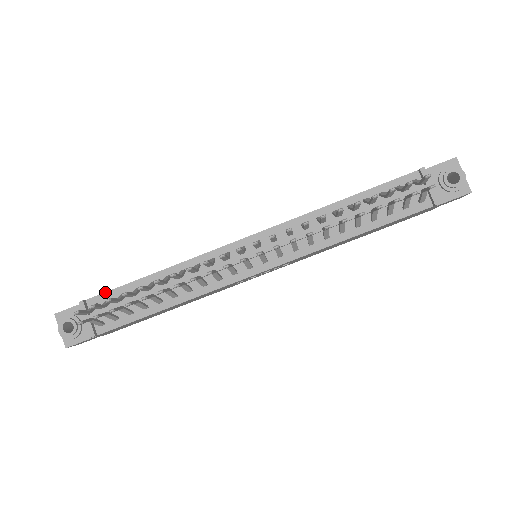
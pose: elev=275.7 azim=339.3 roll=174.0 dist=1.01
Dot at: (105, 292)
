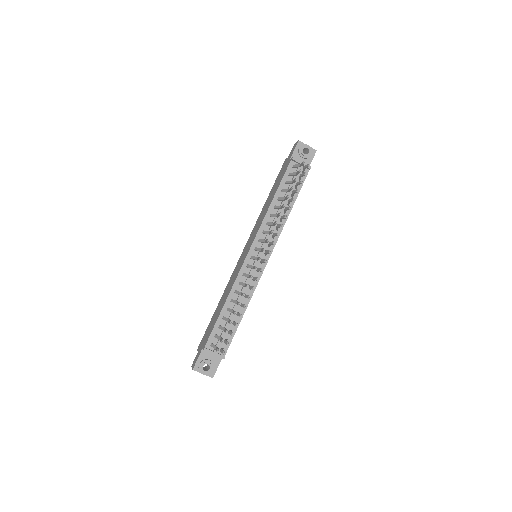
Dot at: (210, 335)
